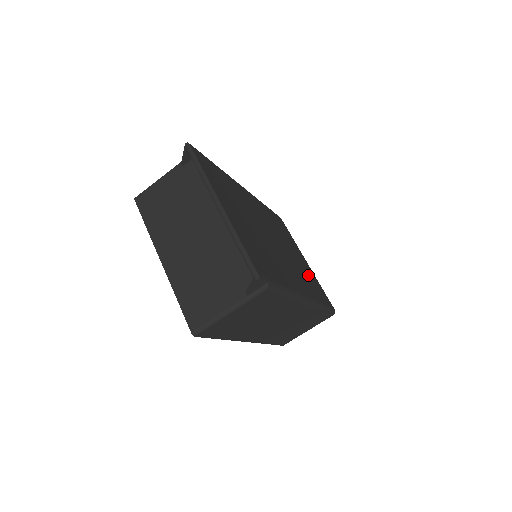
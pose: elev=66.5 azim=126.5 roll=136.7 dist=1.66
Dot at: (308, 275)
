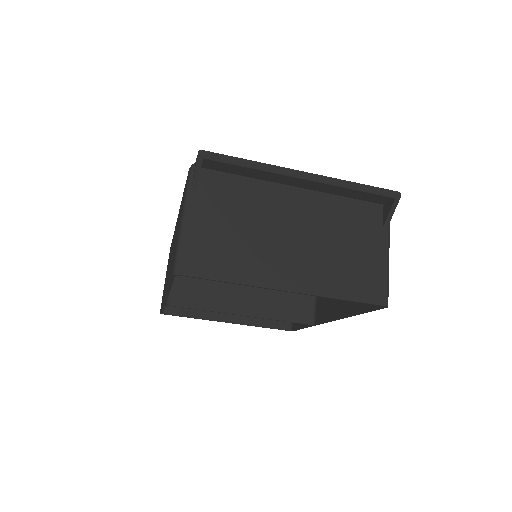
Dot at: occluded
